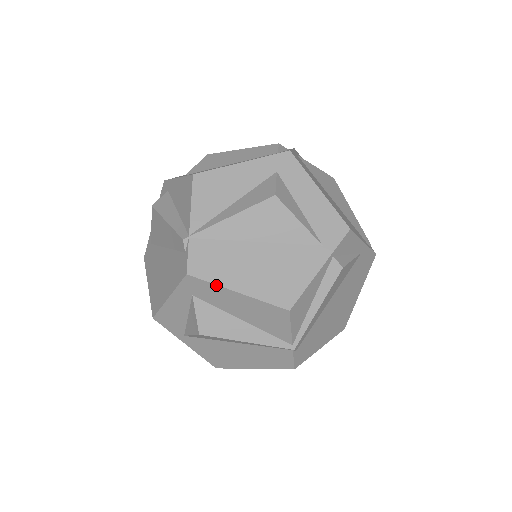
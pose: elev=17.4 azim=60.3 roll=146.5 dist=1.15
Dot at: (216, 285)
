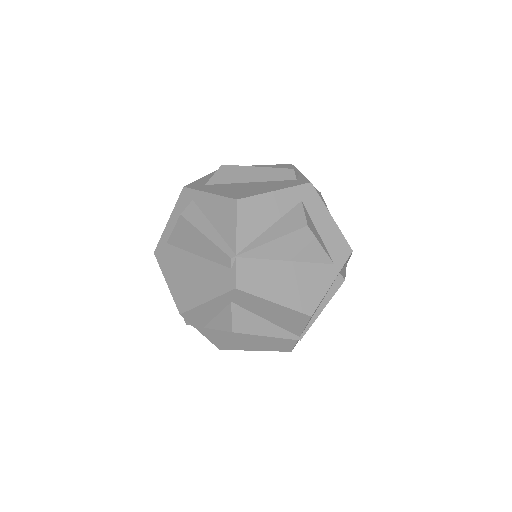
Dot at: (258, 297)
